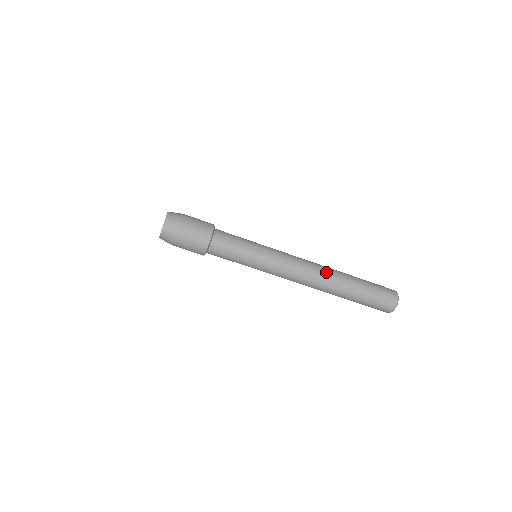
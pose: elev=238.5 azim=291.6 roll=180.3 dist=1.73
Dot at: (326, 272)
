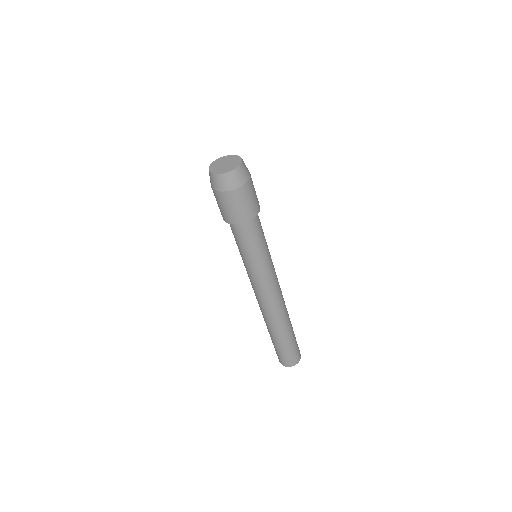
Dot at: (286, 309)
